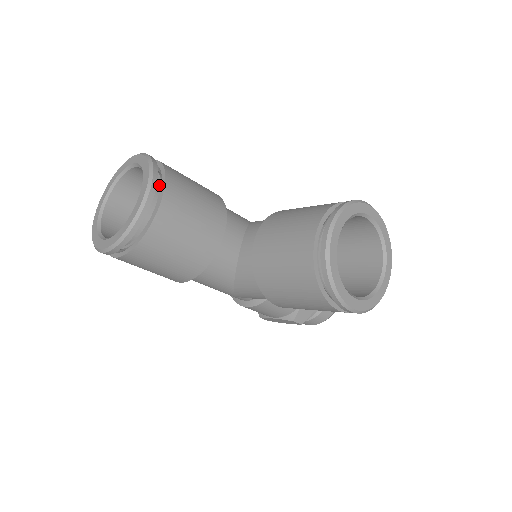
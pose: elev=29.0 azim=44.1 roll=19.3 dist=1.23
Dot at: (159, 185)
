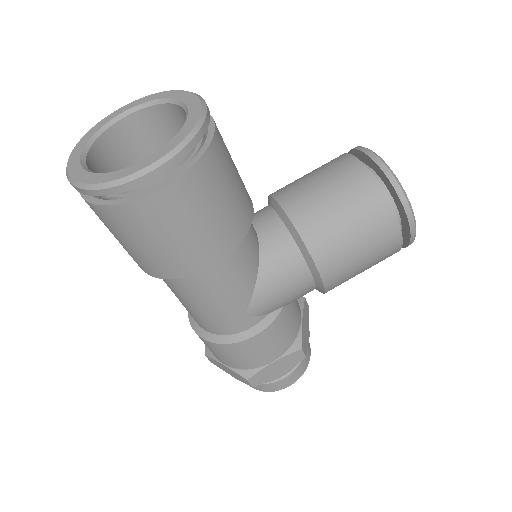
Dot at: (182, 120)
